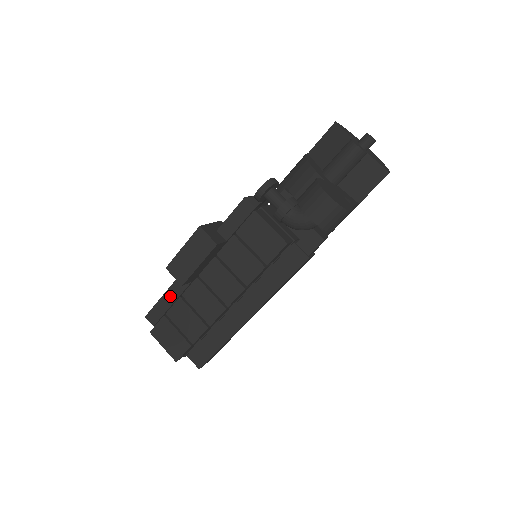
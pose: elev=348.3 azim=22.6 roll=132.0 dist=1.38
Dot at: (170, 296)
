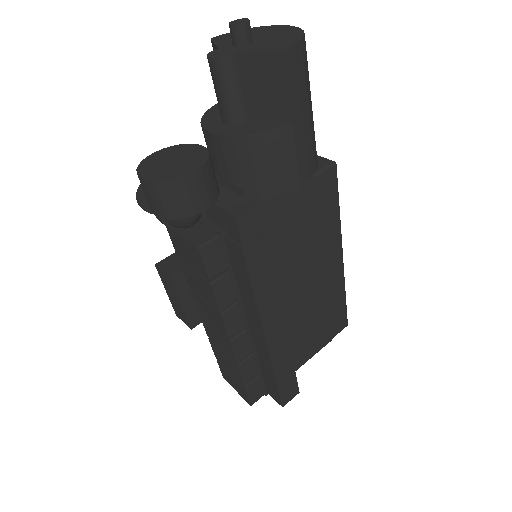
Dot at: occluded
